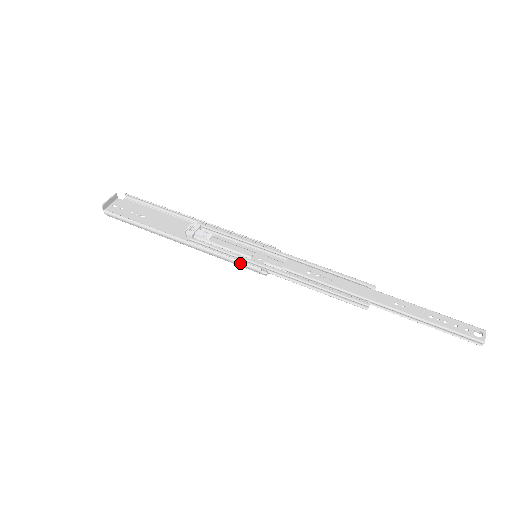
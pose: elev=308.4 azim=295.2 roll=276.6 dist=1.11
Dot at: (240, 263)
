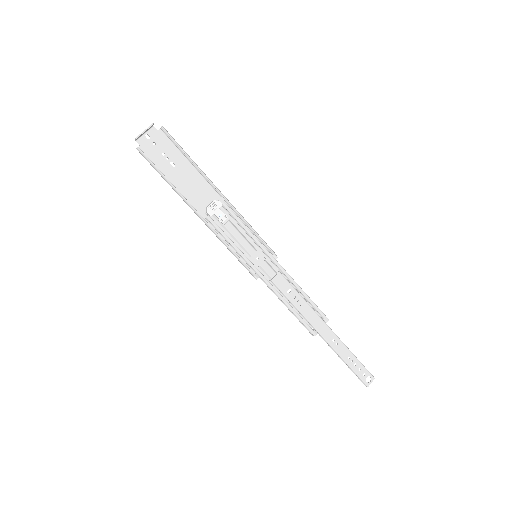
Dot at: (240, 262)
